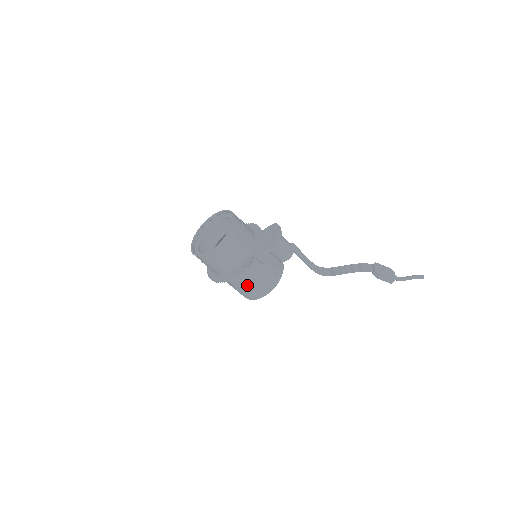
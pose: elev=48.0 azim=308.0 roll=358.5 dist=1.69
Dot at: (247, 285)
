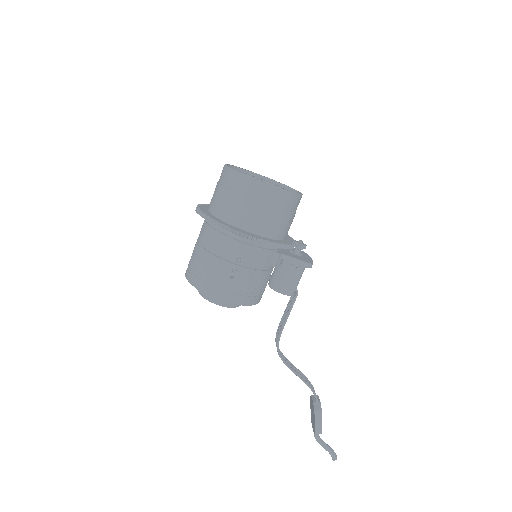
Dot at: (232, 267)
